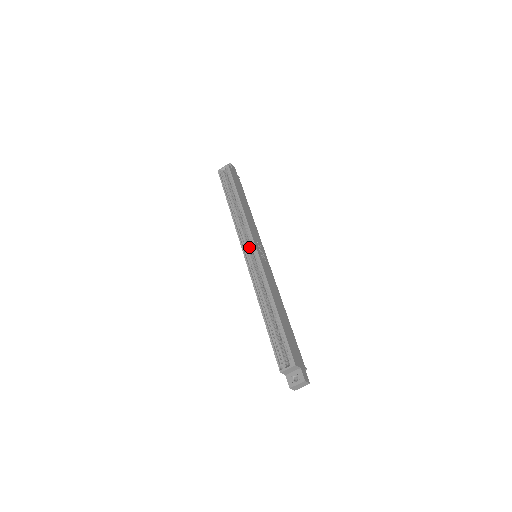
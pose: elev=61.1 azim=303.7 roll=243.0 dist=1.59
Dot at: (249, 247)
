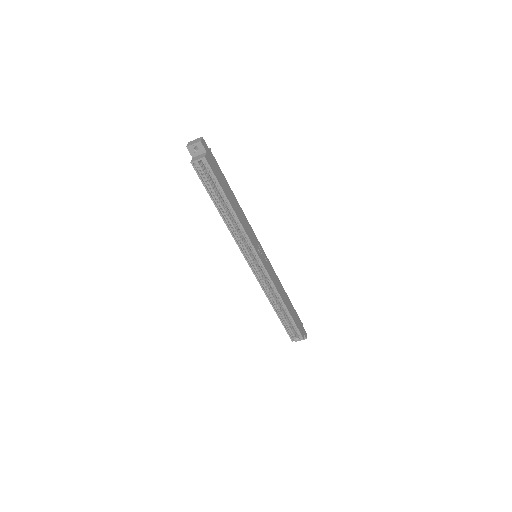
Dot at: (251, 256)
